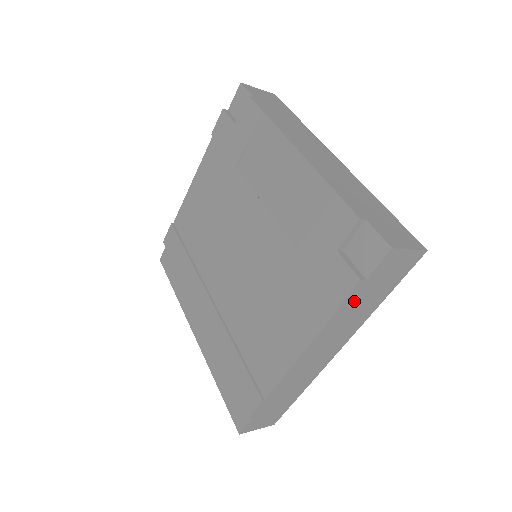
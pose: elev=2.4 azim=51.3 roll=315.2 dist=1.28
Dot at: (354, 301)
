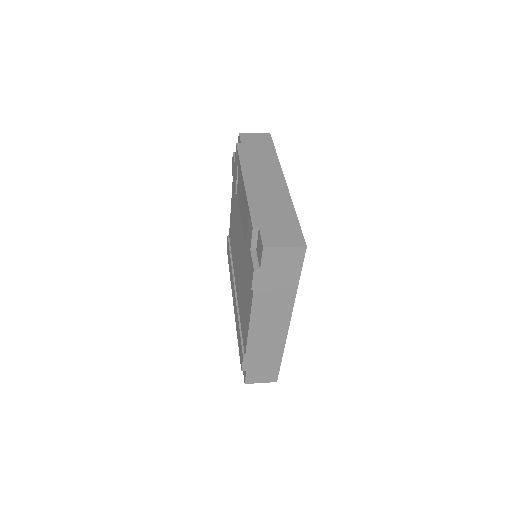
Dot at: (264, 285)
